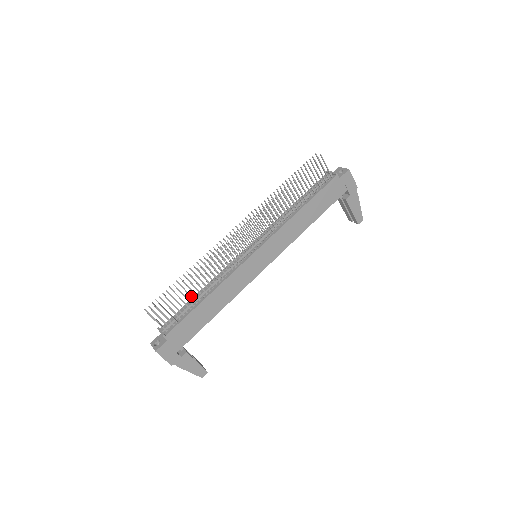
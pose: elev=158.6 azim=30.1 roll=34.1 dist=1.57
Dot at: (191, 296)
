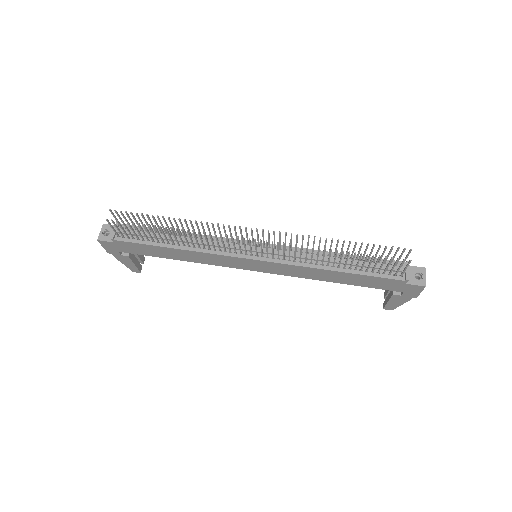
Dot at: (161, 237)
